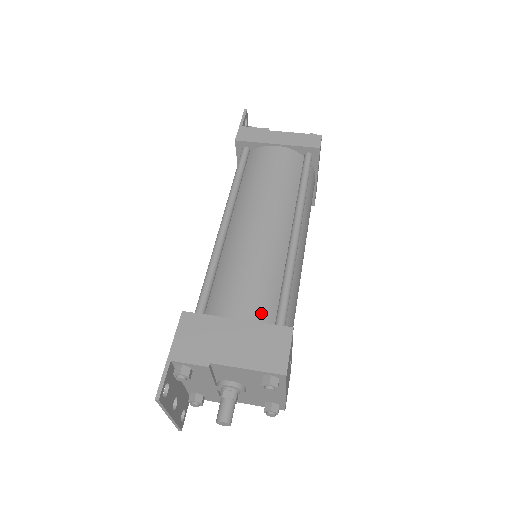
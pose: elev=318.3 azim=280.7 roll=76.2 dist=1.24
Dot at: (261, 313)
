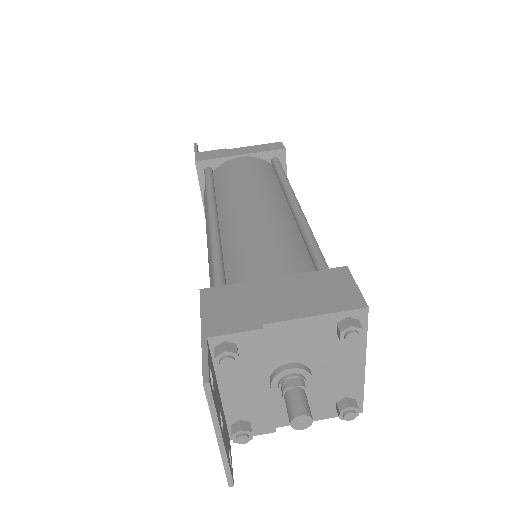
Dot at: (299, 270)
